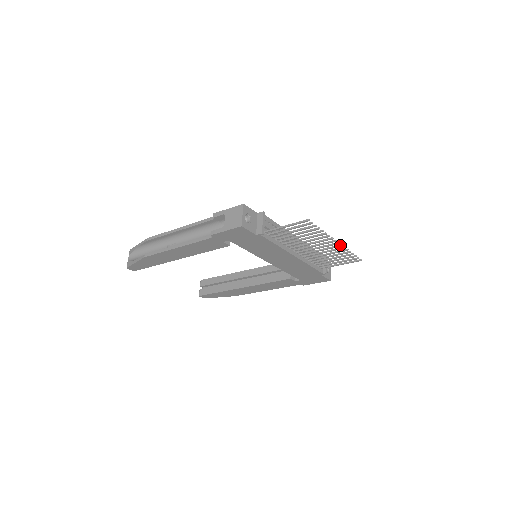
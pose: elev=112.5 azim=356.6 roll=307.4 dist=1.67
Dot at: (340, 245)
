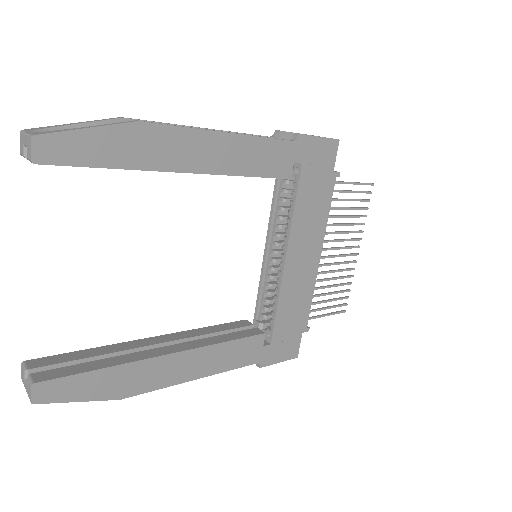
Dot at: (355, 260)
